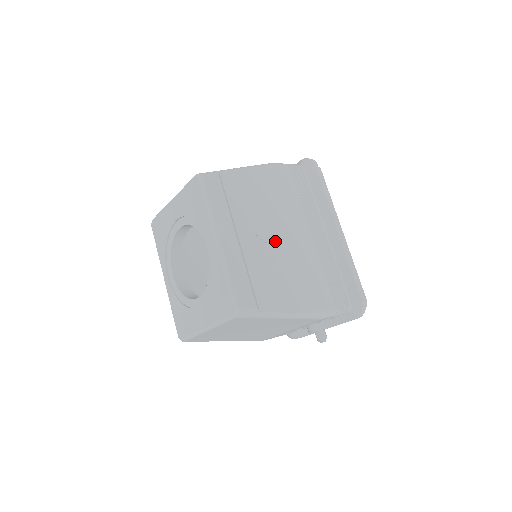
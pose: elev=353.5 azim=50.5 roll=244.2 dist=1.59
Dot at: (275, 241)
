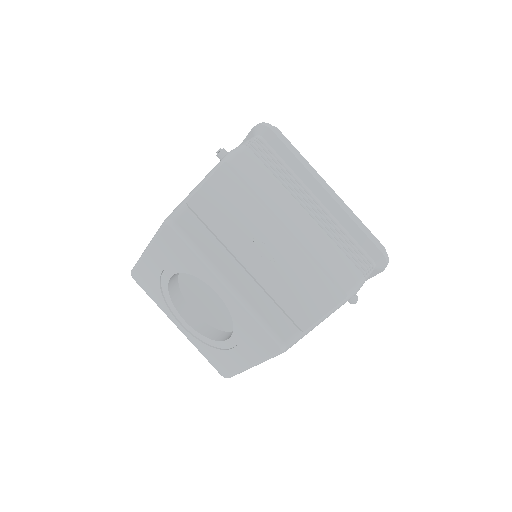
Dot at: (278, 244)
